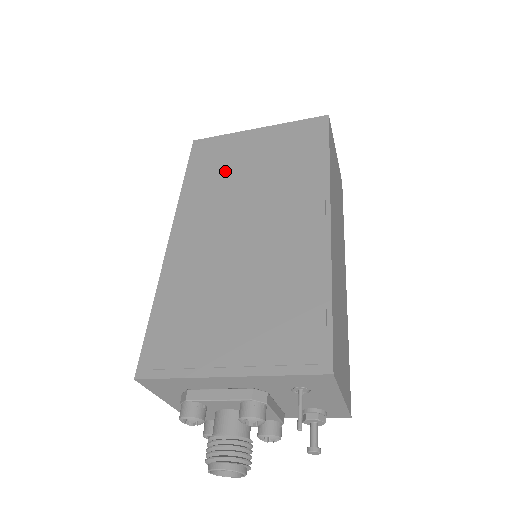
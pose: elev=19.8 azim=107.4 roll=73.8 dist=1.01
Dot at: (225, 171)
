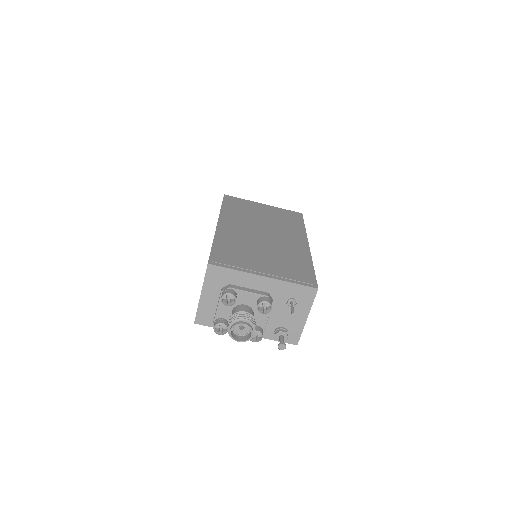
Dot at: (247, 211)
